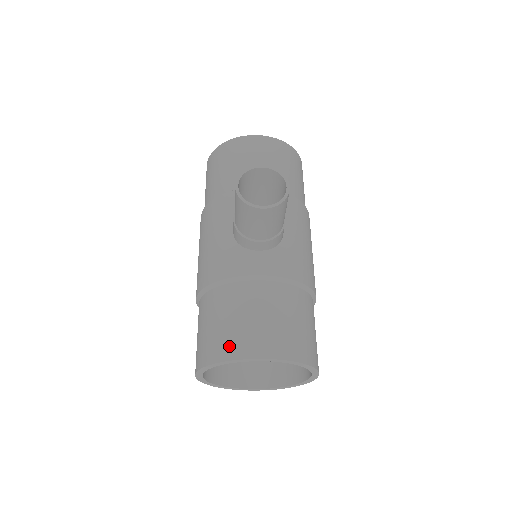
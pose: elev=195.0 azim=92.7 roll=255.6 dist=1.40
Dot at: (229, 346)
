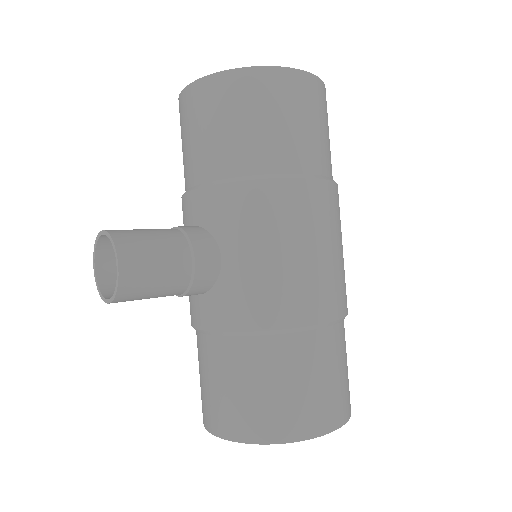
Dot at: (202, 407)
